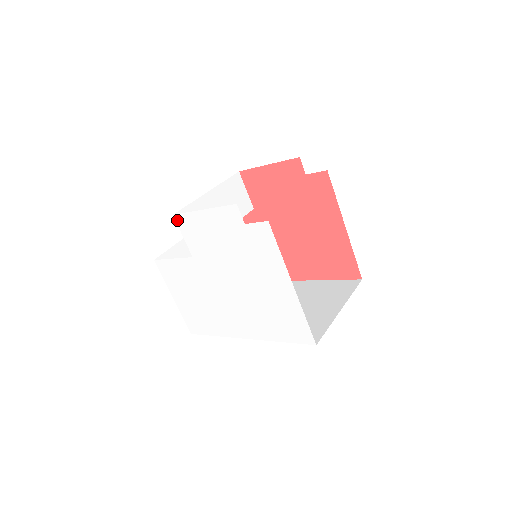
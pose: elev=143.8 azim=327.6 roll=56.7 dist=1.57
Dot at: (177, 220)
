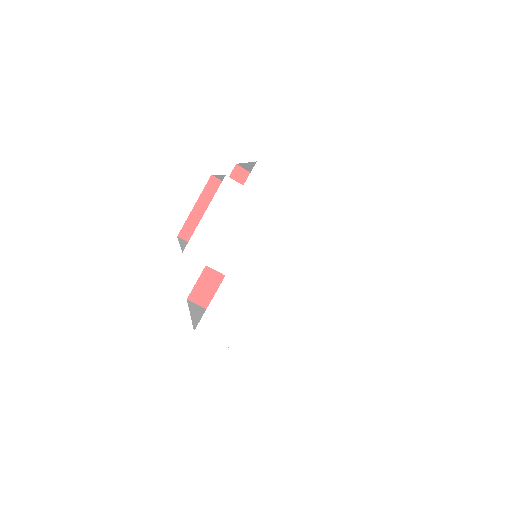
Dot at: (189, 253)
